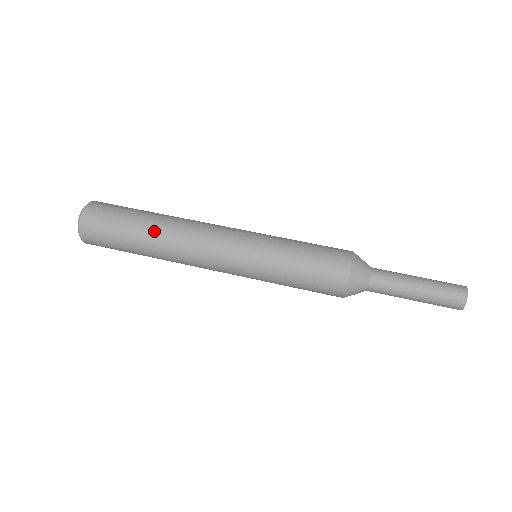
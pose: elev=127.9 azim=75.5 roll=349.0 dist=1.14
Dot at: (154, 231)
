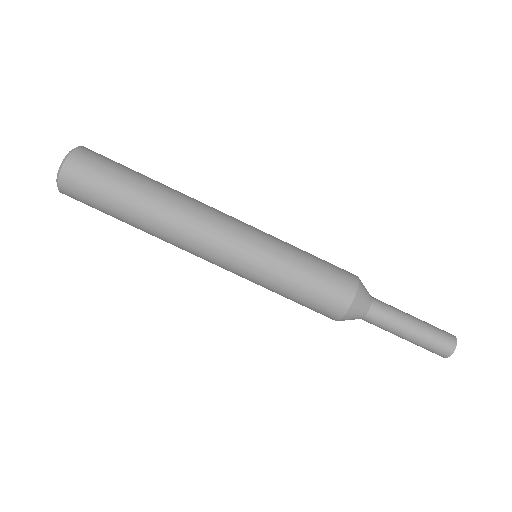
Dot at: (147, 211)
